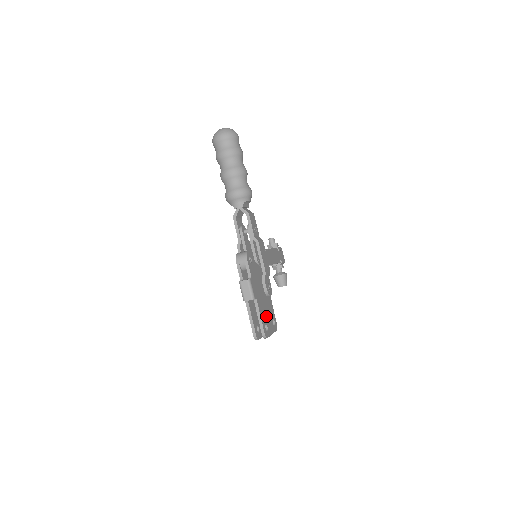
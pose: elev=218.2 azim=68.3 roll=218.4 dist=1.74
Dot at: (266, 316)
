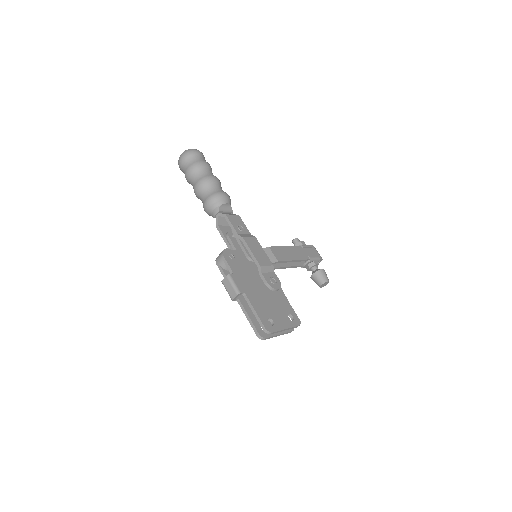
Dot at: (270, 310)
